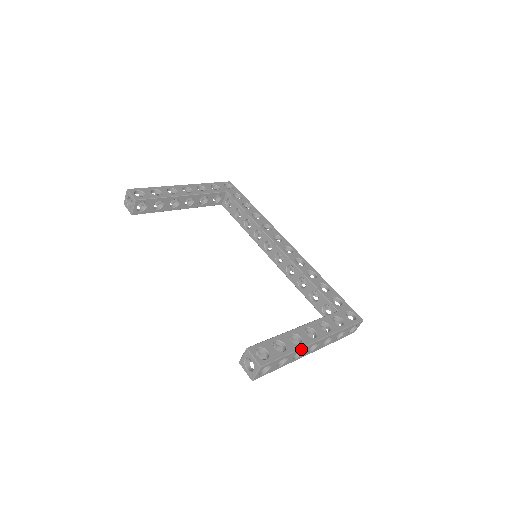
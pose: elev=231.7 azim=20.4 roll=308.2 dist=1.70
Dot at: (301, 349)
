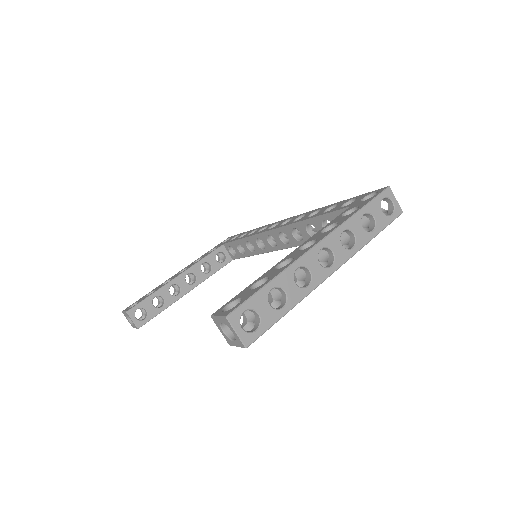
Dot at: (294, 266)
